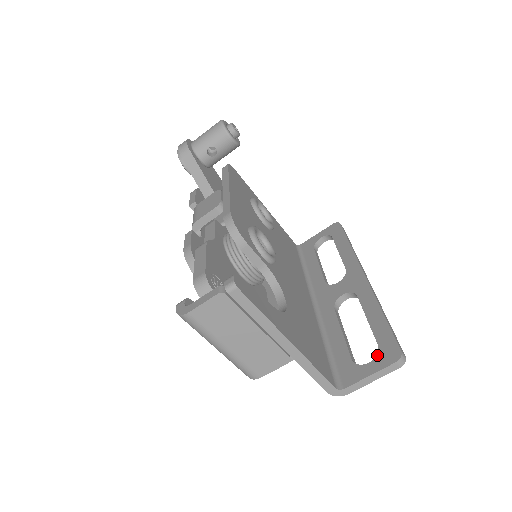
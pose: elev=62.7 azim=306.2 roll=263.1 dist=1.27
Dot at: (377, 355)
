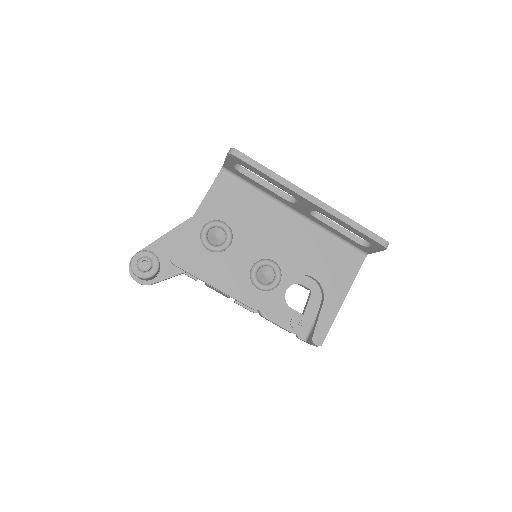
Dot at: (372, 246)
